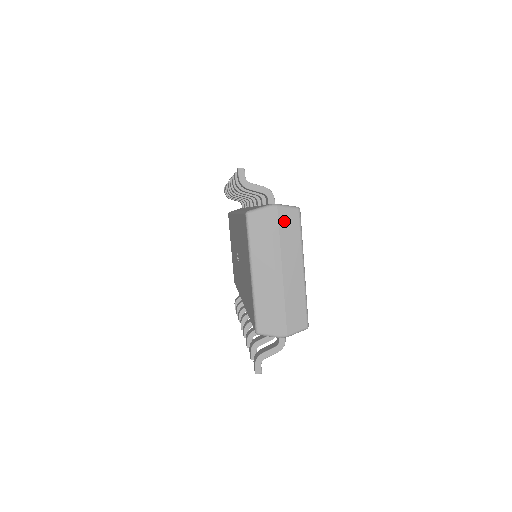
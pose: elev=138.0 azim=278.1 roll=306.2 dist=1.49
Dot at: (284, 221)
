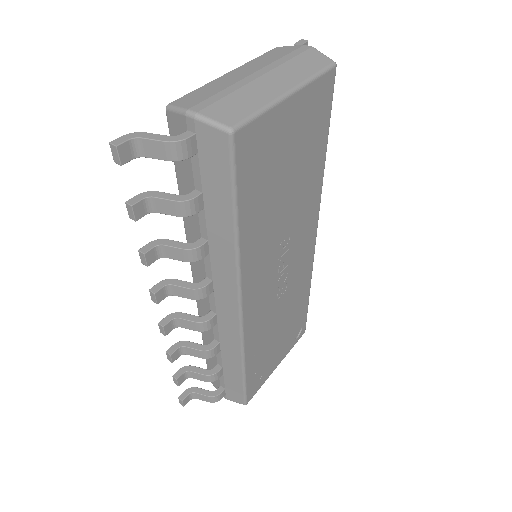
Dot at: (309, 56)
